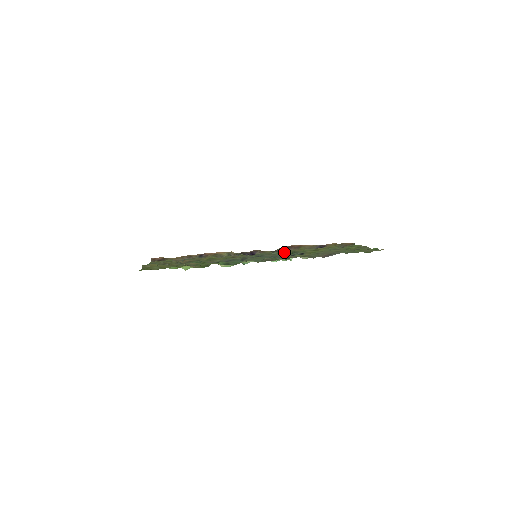
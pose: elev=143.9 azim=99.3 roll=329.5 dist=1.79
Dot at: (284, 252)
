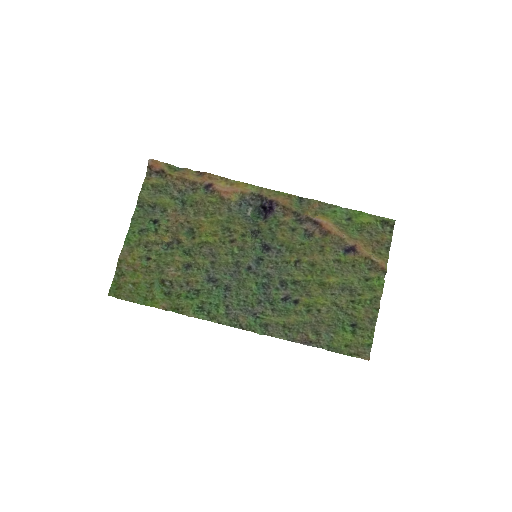
Dot at: (293, 258)
